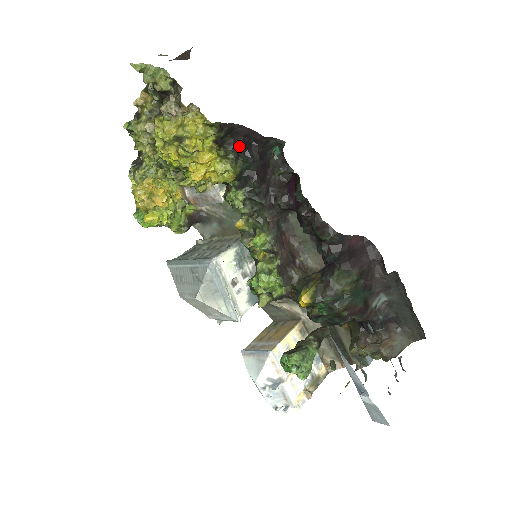
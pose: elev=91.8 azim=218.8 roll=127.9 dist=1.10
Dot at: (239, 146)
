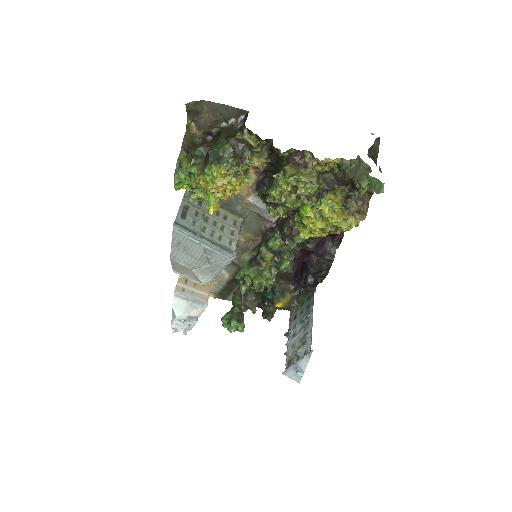
Dot at: occluded
